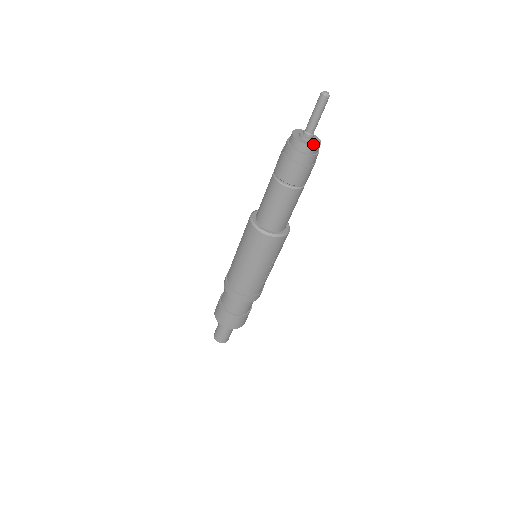
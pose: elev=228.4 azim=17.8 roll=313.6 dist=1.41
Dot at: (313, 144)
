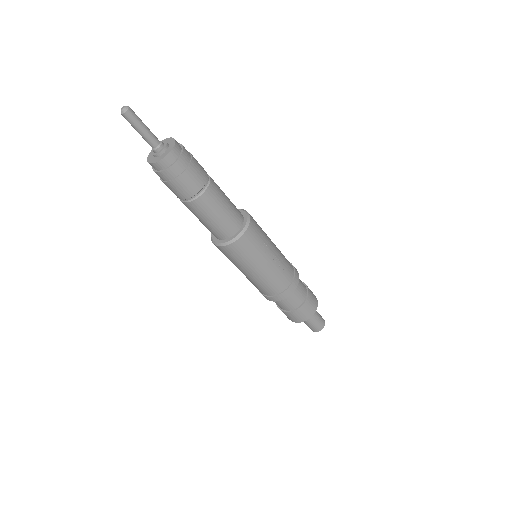
Dot at: (167, 152)
